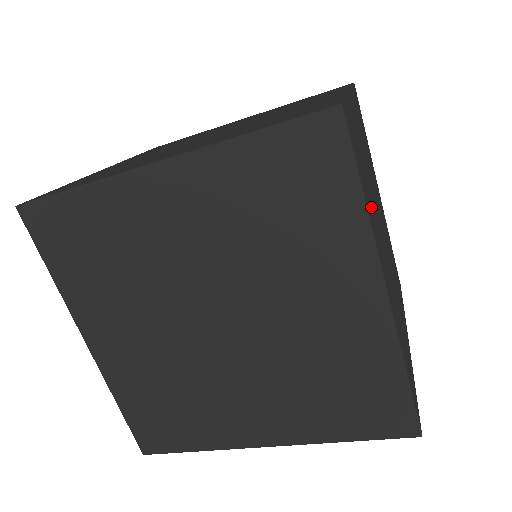
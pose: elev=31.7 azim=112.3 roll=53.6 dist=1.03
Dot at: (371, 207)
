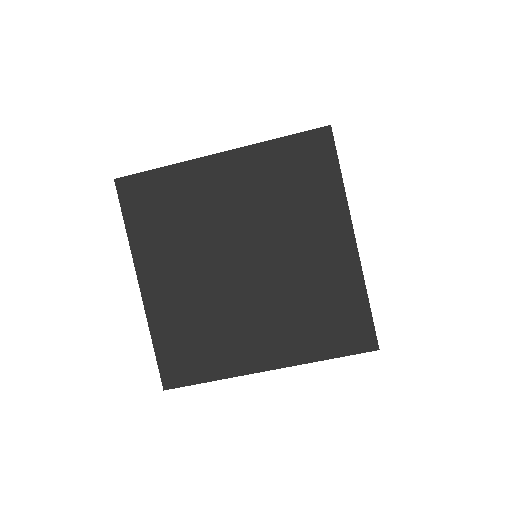
Dot at: occluded
